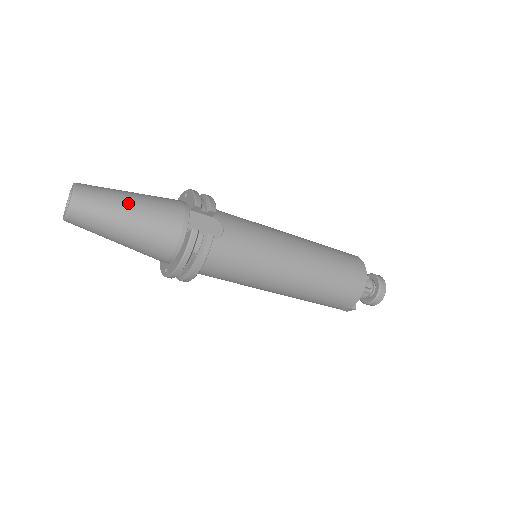
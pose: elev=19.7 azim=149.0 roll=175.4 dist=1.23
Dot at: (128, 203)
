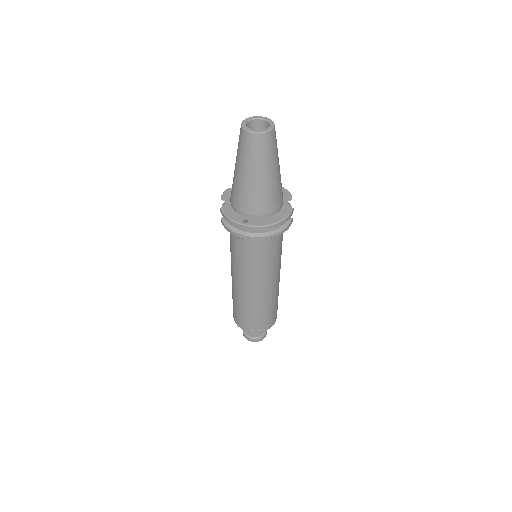
Dot at: occluded
